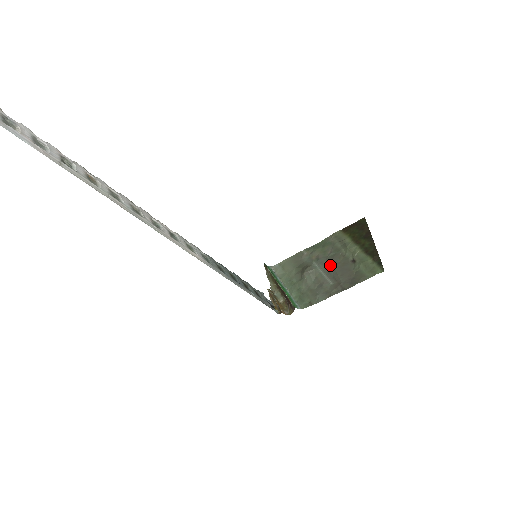
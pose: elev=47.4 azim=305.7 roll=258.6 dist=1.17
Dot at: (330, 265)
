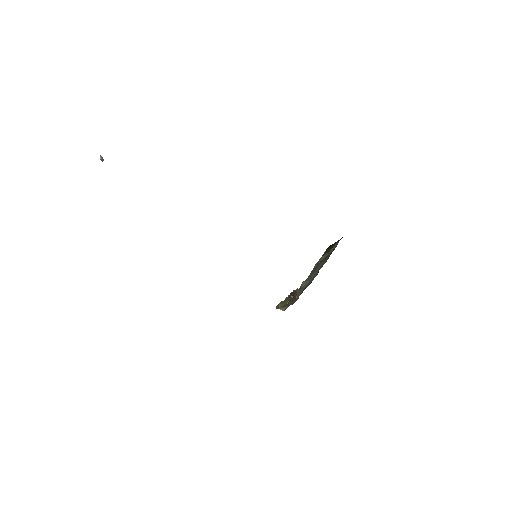
Dot at: occluded
